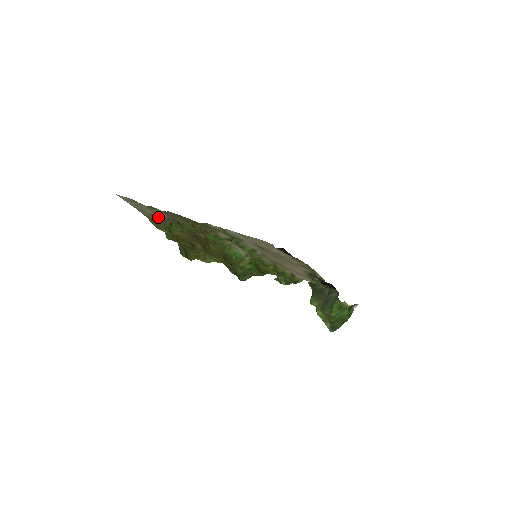
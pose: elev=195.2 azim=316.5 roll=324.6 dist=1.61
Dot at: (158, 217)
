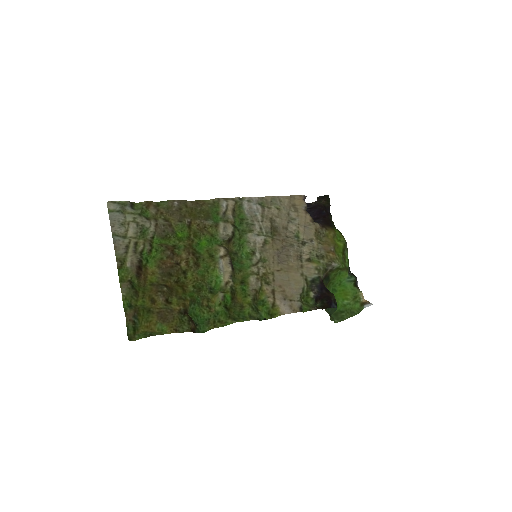
Dot at: (138, 243)
